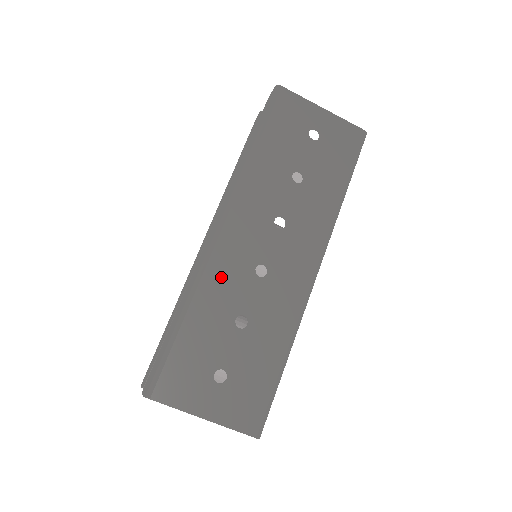
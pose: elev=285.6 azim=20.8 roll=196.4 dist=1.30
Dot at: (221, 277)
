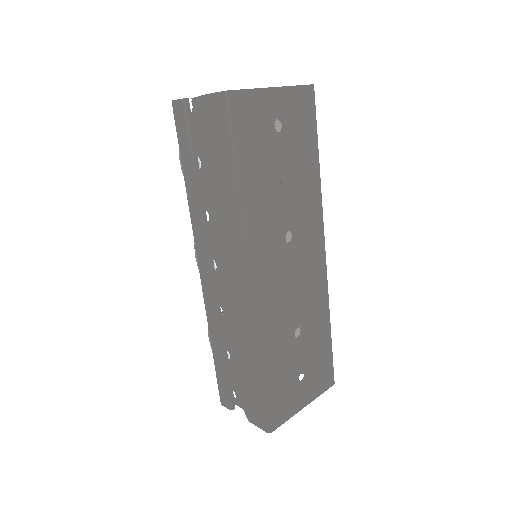
Dot at: (273, 319)
